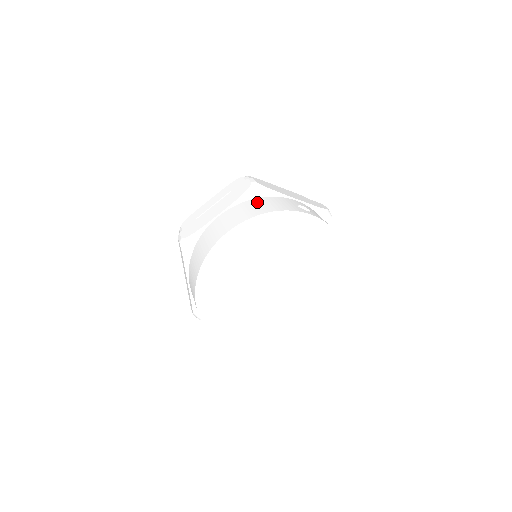
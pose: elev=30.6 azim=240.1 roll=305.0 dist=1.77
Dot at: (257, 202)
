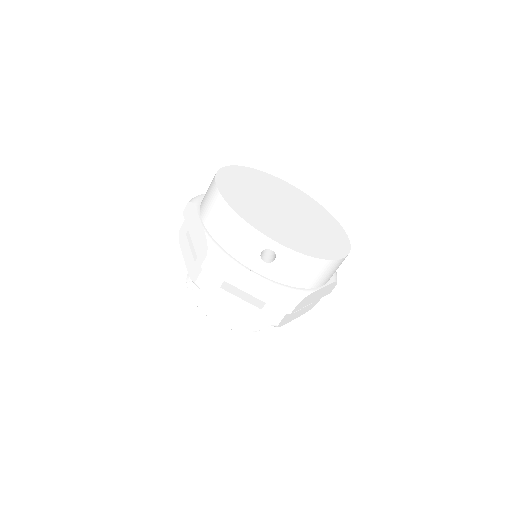
Dot at: occluded
